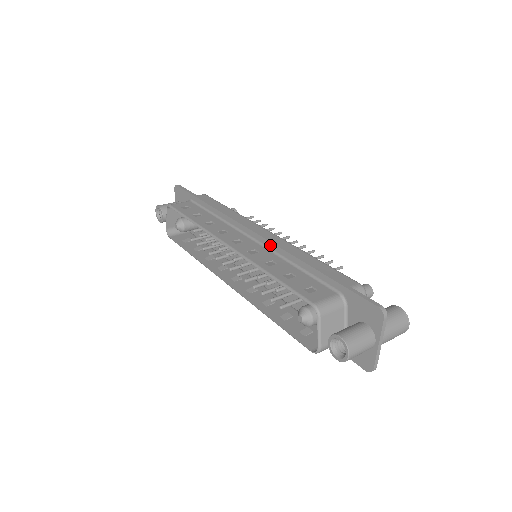
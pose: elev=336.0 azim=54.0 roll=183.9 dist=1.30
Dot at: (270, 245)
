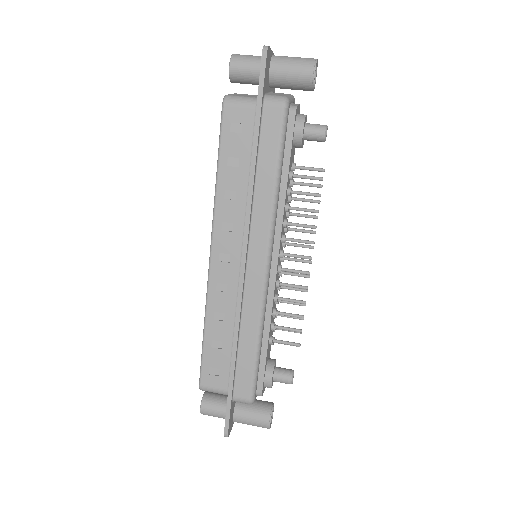
Dot at: (238, 297)
